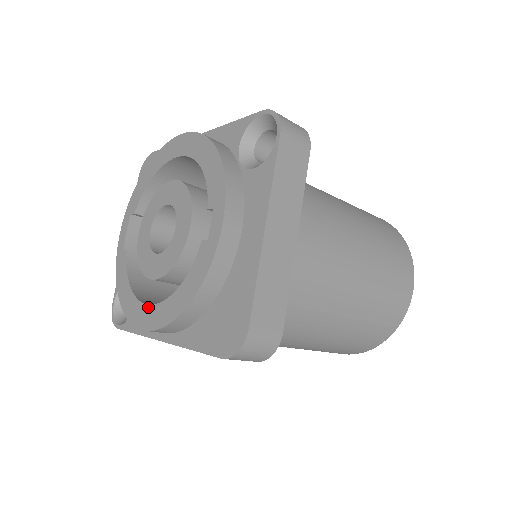
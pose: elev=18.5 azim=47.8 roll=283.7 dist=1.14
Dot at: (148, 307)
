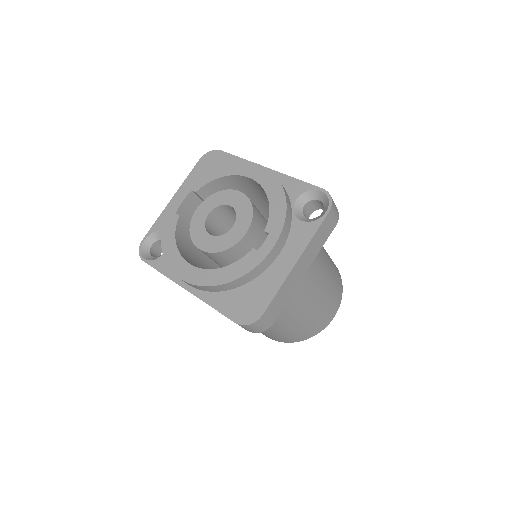
Dot at: (190, 266)
